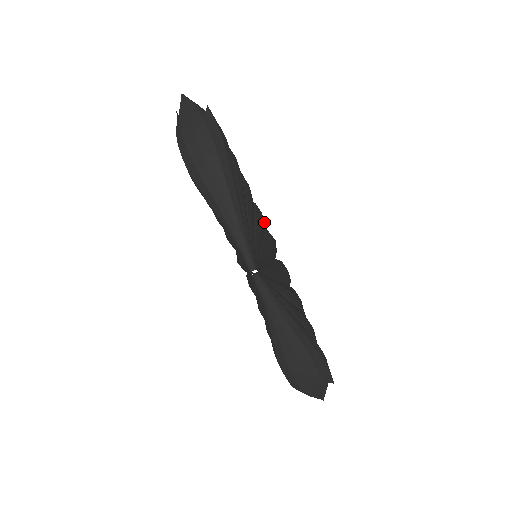
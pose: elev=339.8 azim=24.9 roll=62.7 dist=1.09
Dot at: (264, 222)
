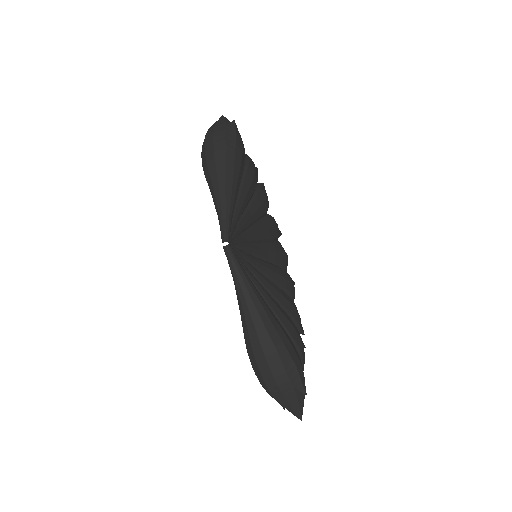
Dot at: (276, 233)
